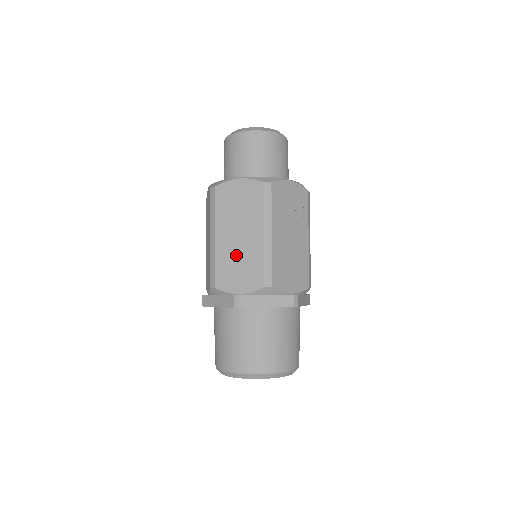
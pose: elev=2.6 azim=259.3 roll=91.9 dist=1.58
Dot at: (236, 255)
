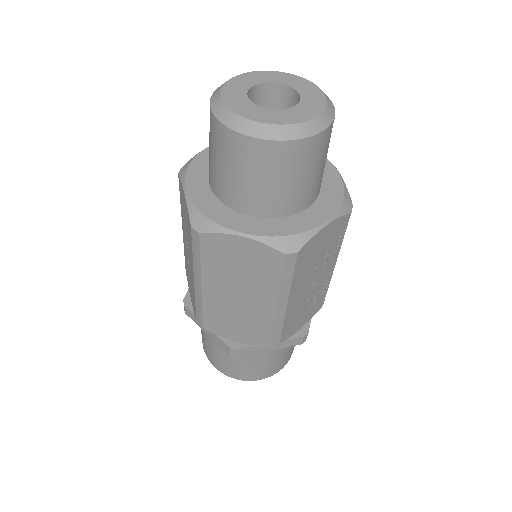
Dot at: (233, 312)
